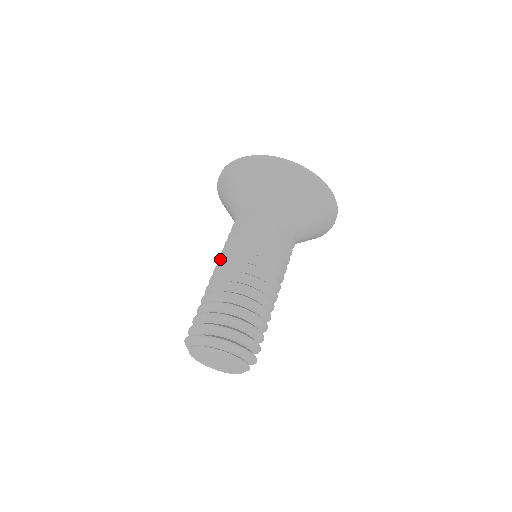
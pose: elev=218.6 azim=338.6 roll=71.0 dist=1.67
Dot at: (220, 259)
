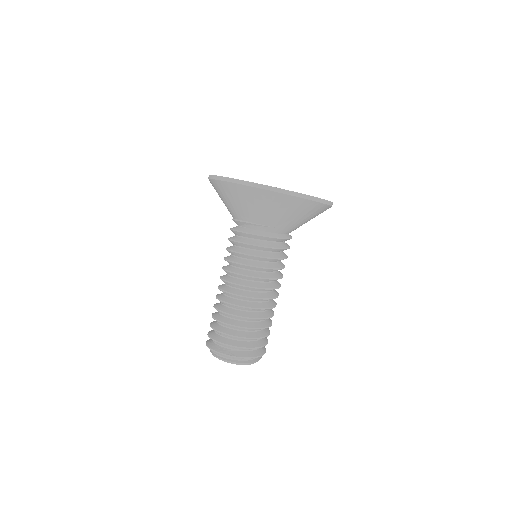
Dot at: occluded
